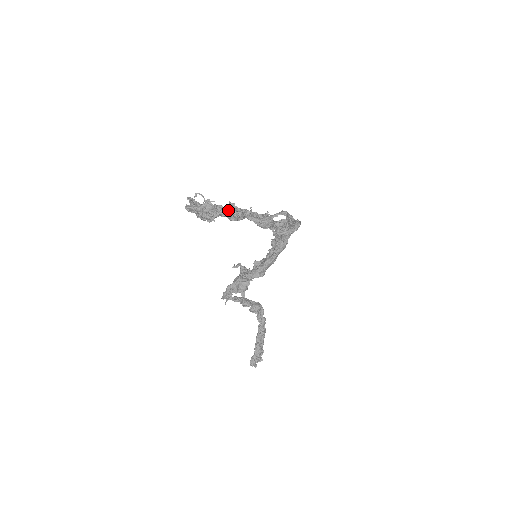
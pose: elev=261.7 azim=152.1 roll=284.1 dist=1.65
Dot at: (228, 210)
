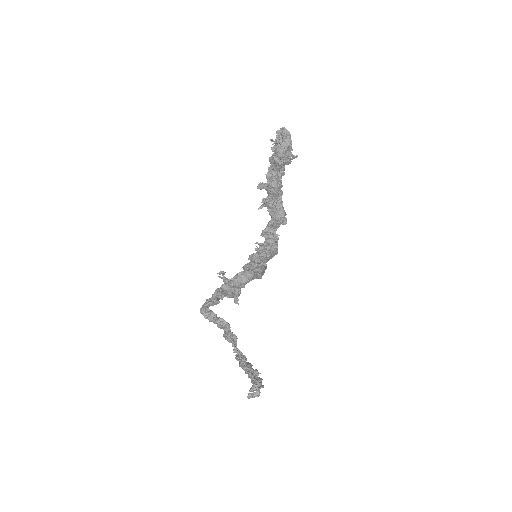
Dot at: (282, 171)
